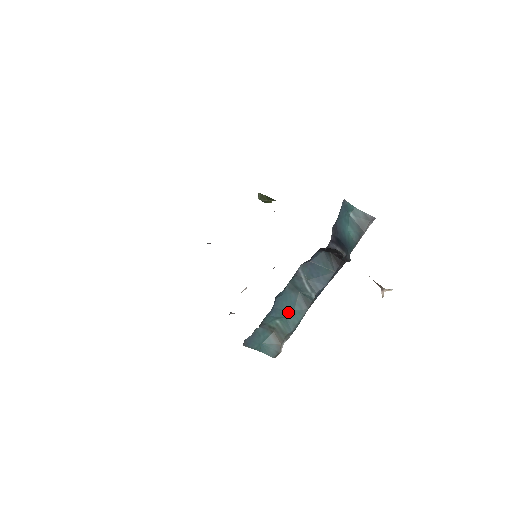
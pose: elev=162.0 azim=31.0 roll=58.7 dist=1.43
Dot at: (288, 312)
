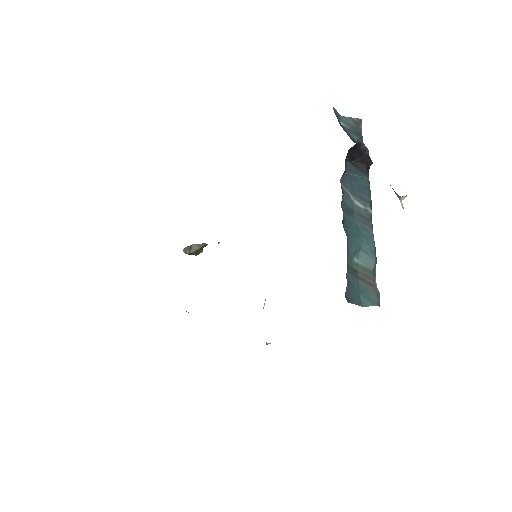
Dot at: (360, 240)
